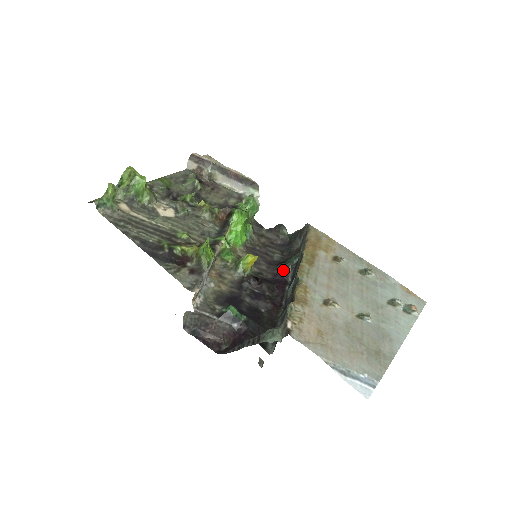
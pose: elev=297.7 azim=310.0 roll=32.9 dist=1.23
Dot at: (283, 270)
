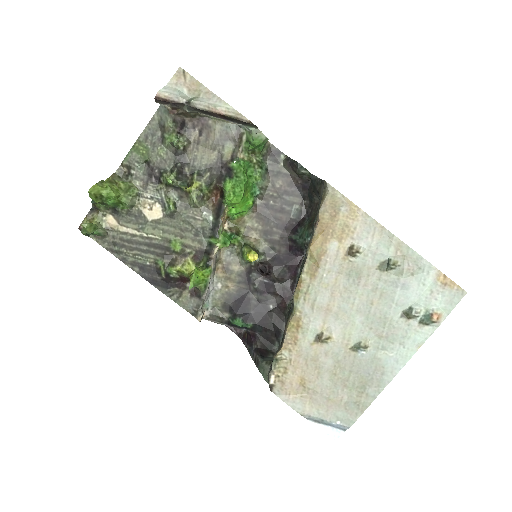
Dot at: (296, 245)
